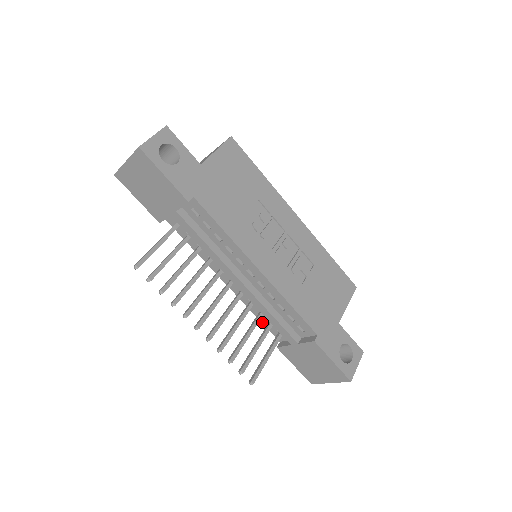
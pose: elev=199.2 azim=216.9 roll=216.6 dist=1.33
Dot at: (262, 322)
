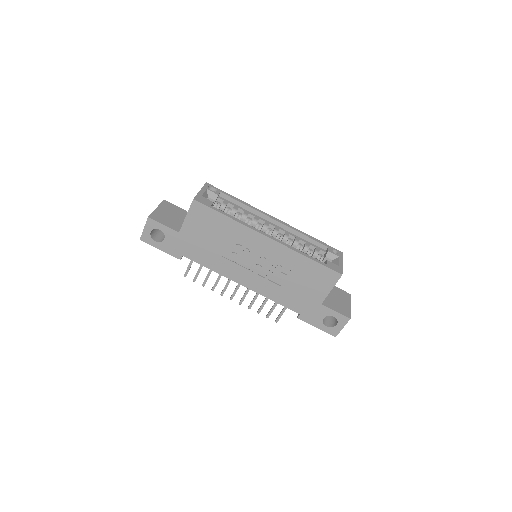
Dot at: occluded
